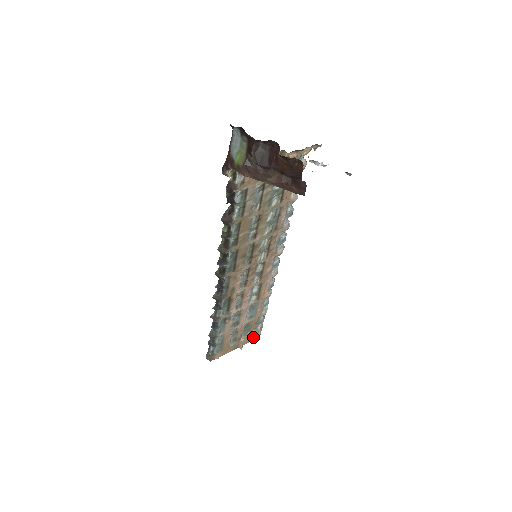
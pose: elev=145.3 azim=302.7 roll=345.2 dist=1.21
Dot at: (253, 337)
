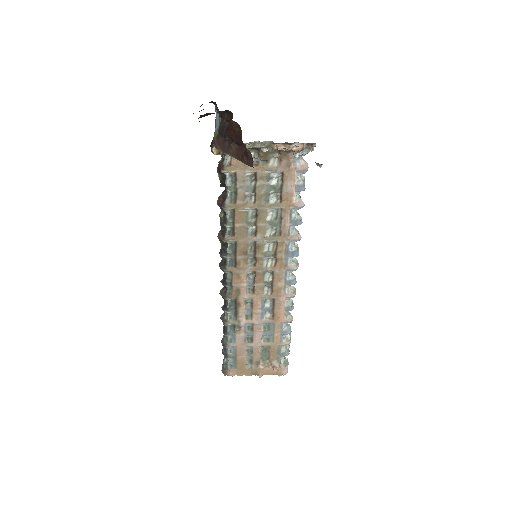
Dot at: (273, 368)
